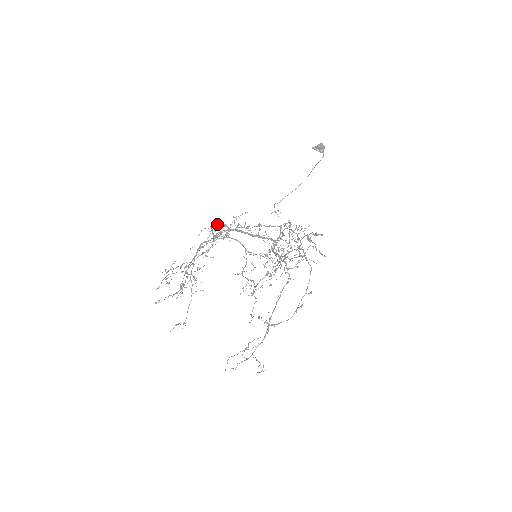
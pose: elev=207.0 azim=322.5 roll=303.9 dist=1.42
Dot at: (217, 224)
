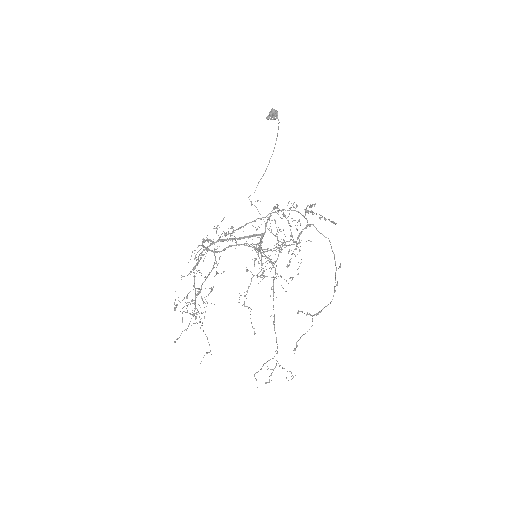
Dot at: (203, 242)
